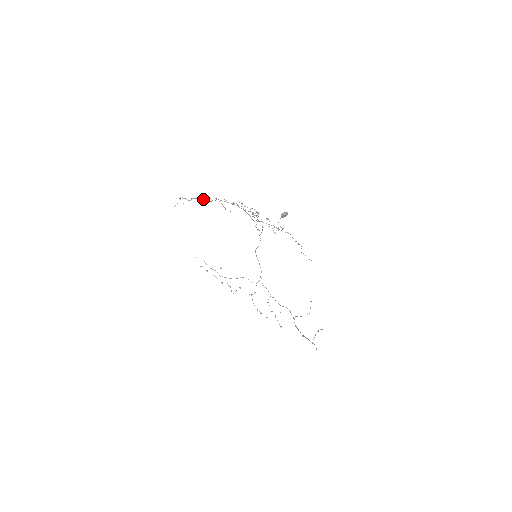
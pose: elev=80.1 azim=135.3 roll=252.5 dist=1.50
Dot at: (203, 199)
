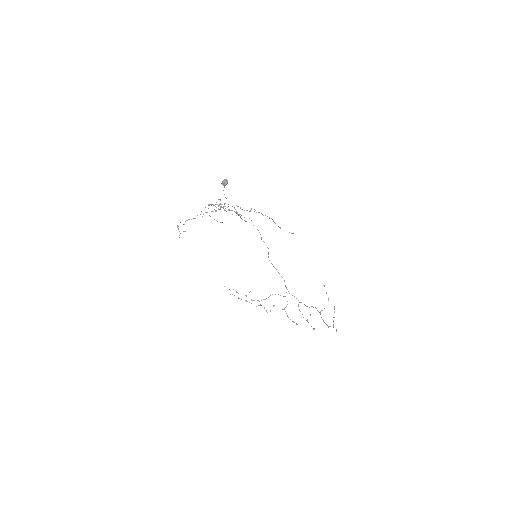
Dot at: (194, 218)
